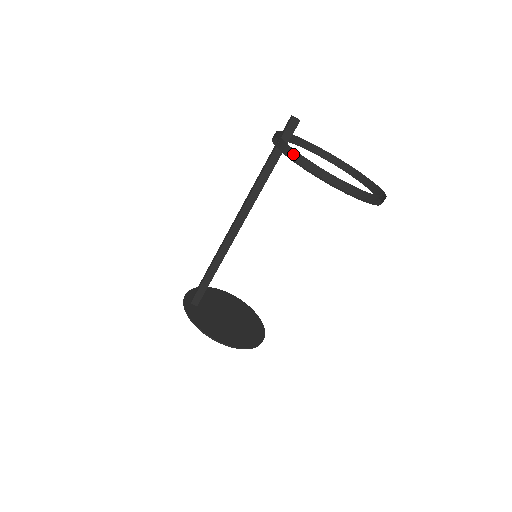
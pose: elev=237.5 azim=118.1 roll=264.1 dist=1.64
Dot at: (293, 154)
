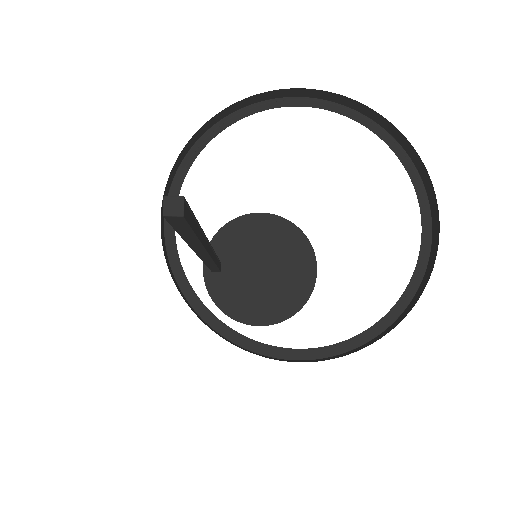
Dot at: (195, 295)
